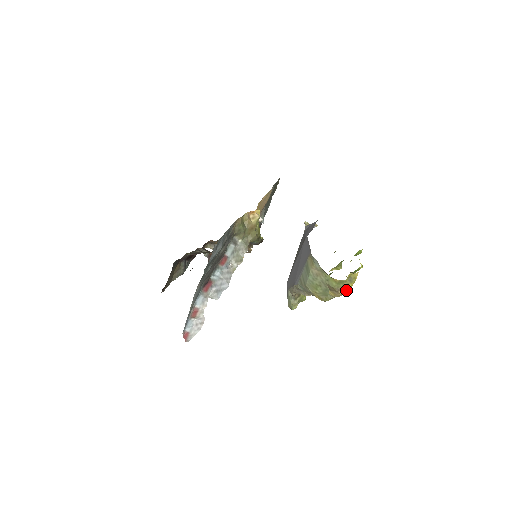
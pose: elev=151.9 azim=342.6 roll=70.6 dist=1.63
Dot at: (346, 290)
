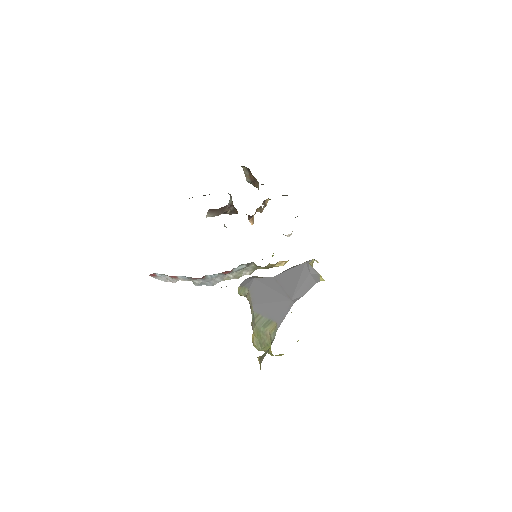
Dot at: (270, 354)
